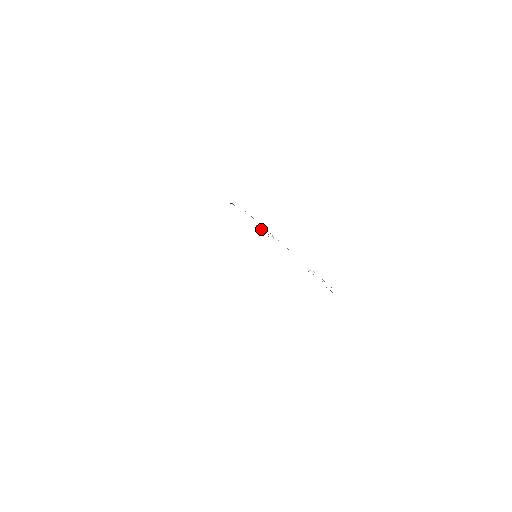
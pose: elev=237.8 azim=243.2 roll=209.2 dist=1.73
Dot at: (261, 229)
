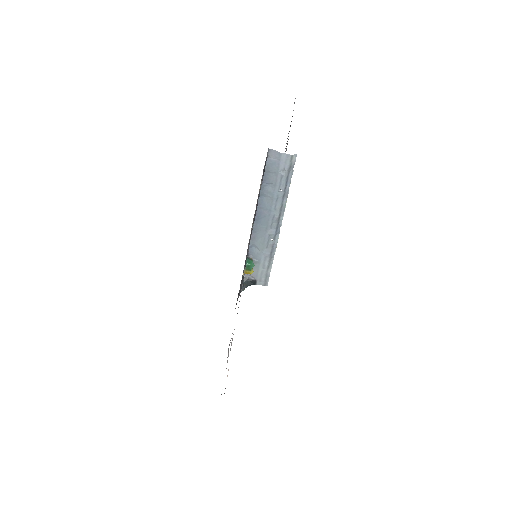
Dot at: (257, 248)
